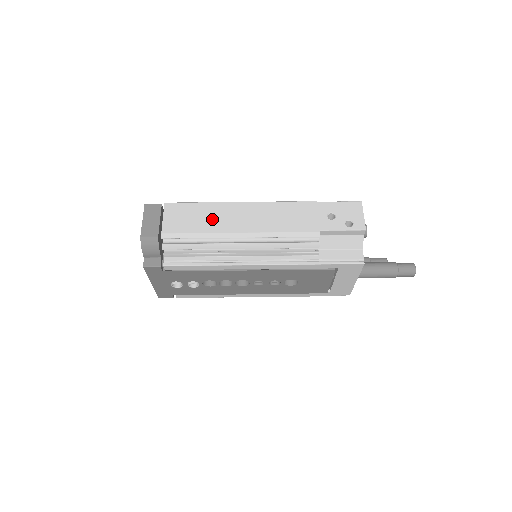
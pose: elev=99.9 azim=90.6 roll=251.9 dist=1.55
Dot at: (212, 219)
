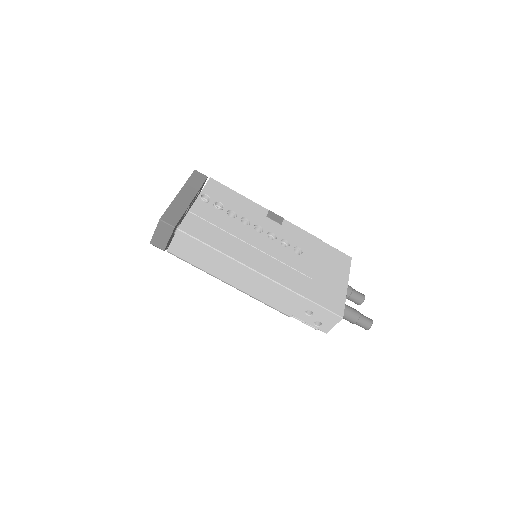
Dot at: (212, 264)
